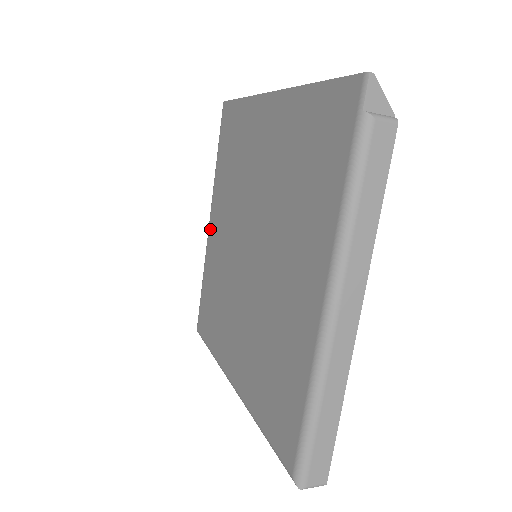
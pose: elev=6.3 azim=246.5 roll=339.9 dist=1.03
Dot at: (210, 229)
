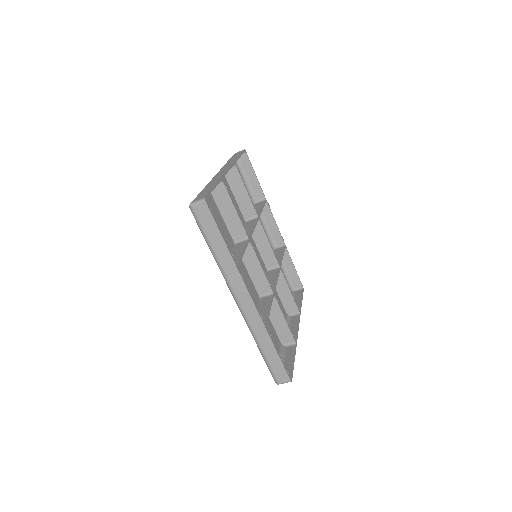
Dot at: occluded
